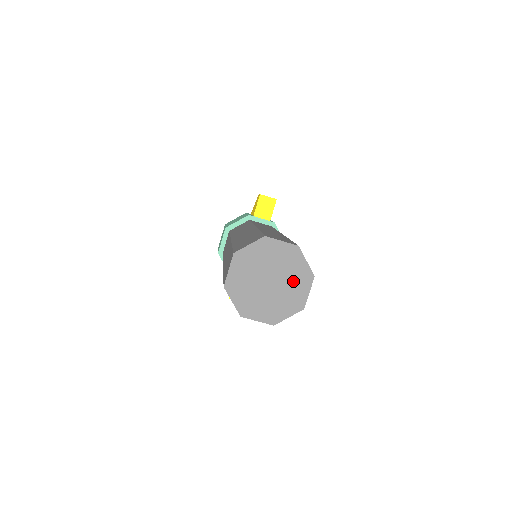
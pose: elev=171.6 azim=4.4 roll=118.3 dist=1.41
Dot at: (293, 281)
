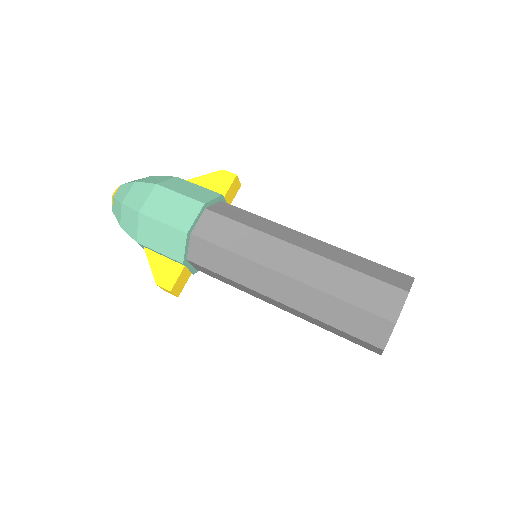
Dot at: occluded
